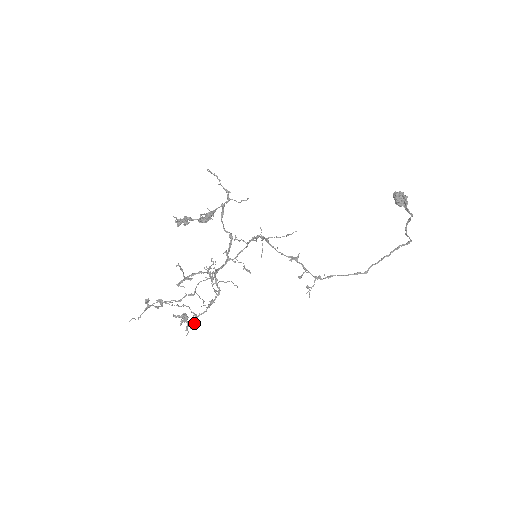
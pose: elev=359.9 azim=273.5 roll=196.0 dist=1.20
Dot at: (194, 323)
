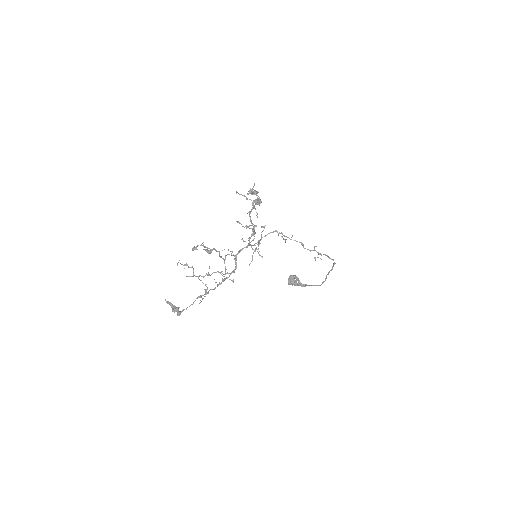
Dot at: occluded
